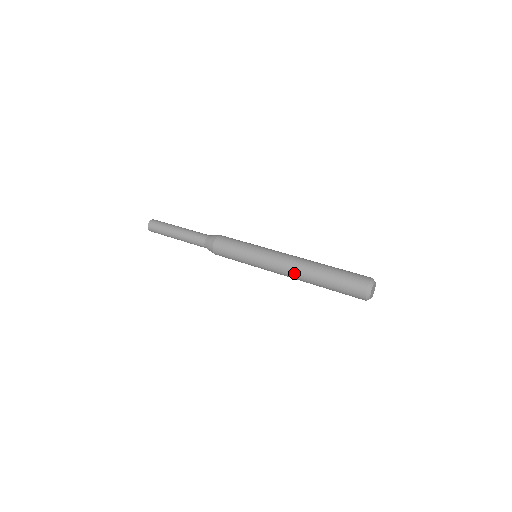
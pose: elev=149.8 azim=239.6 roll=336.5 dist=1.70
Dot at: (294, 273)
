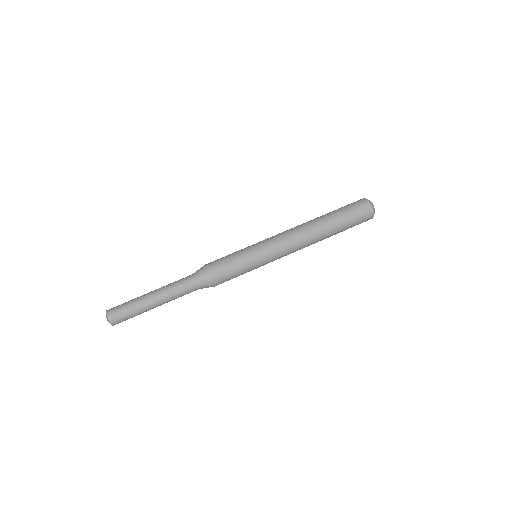
Dot at: (308, 243)
